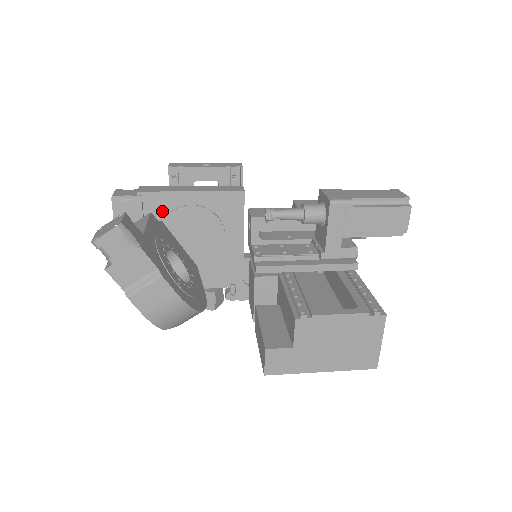
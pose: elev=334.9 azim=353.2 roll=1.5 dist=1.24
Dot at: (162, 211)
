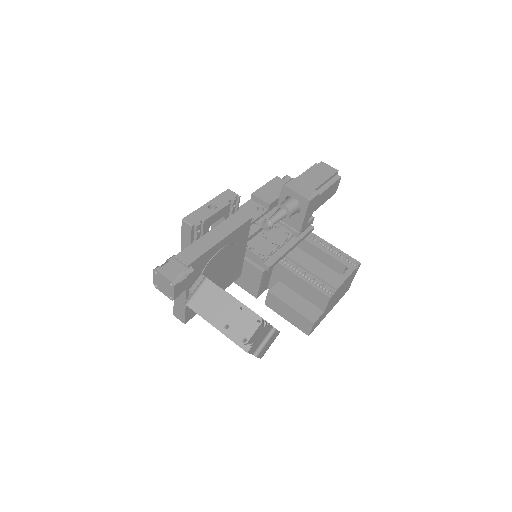
Dot at: (202, 267)
